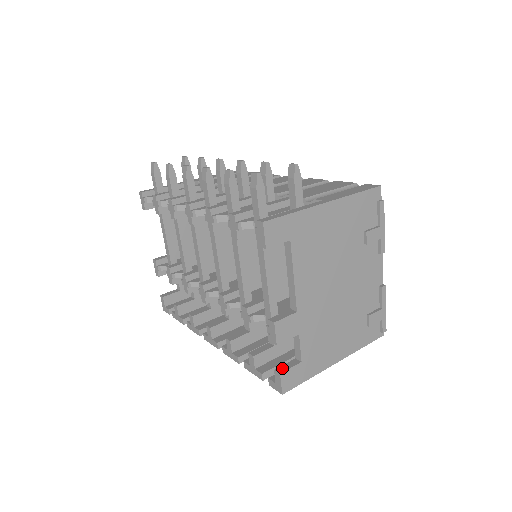
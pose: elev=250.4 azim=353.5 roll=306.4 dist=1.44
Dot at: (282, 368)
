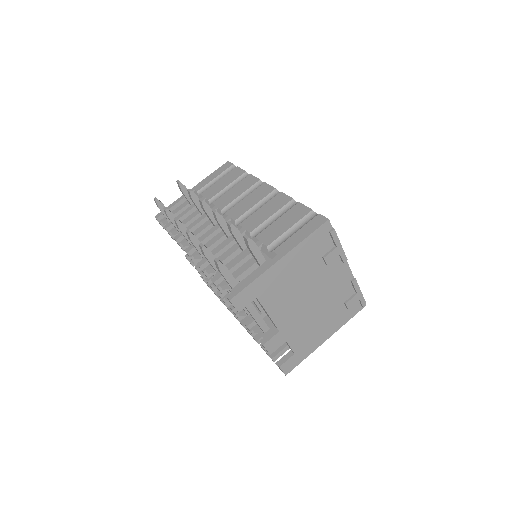
Dot at: (281, 361)
